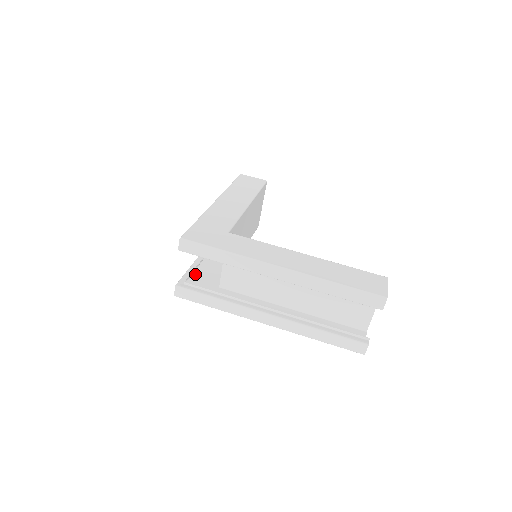
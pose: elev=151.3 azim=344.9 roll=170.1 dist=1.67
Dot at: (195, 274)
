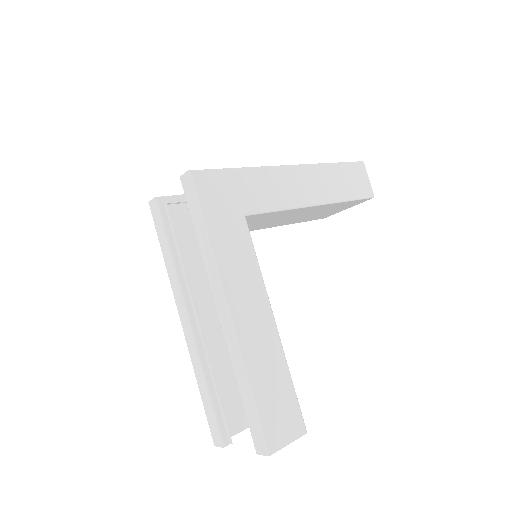
Dot at: occluded
